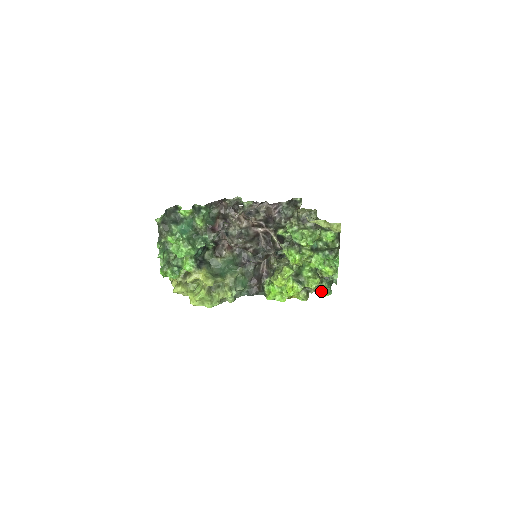
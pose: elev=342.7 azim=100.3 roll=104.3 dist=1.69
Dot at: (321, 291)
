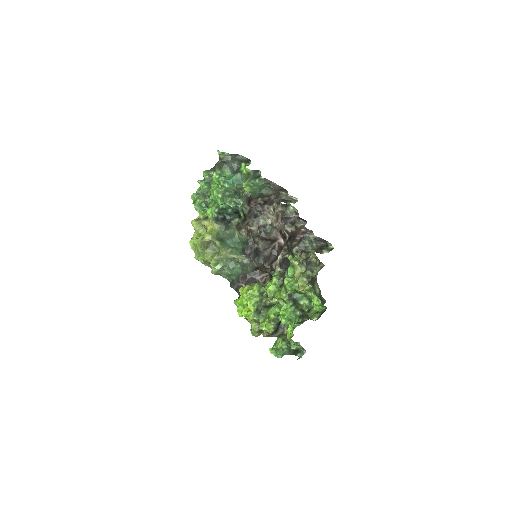
Dot at: (275, 345)
